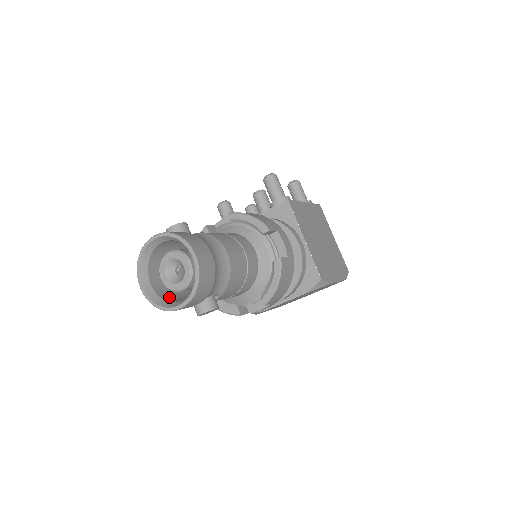
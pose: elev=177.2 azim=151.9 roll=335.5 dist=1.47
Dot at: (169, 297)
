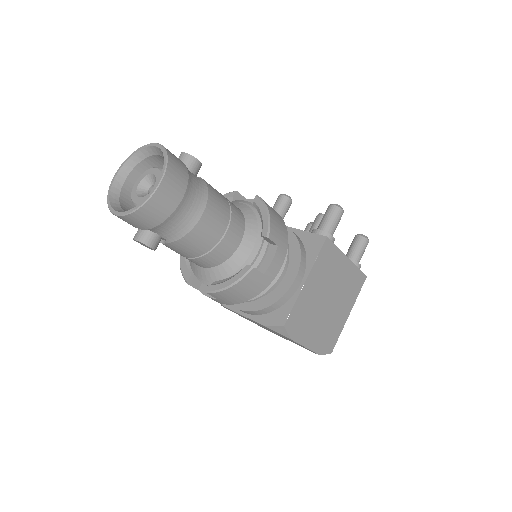
Dot at: (128, 204)
